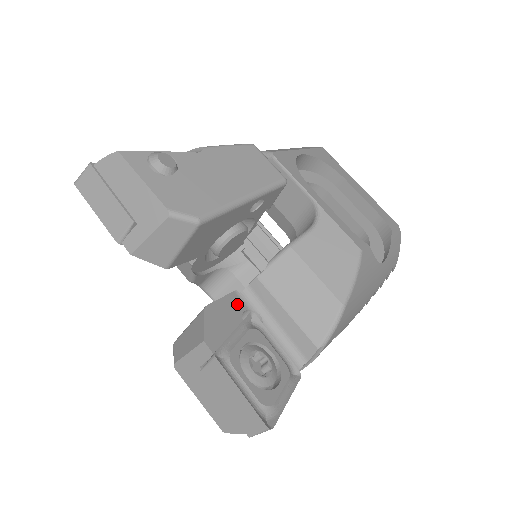
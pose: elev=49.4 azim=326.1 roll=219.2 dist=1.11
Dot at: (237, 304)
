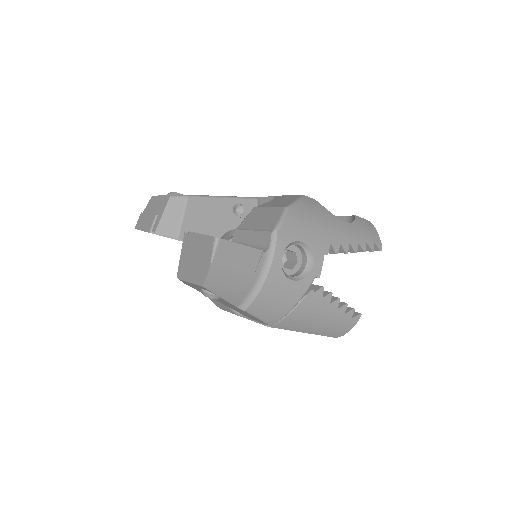
Dot at: occluded
